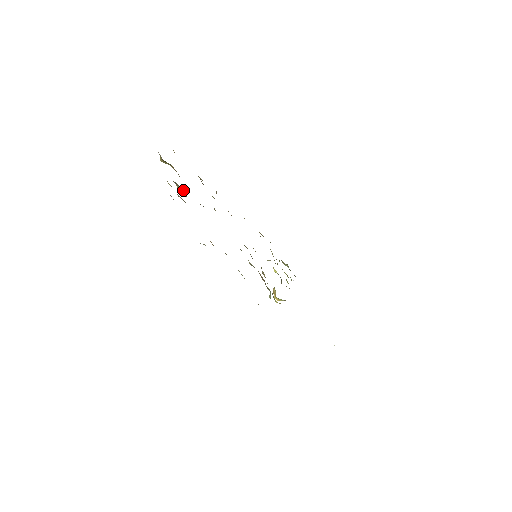
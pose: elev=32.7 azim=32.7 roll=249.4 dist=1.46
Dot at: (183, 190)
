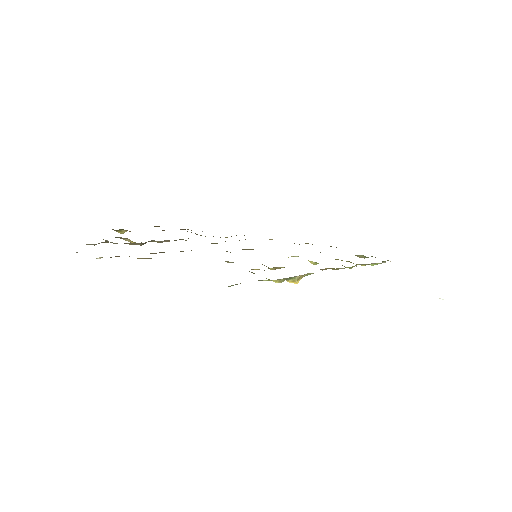
Dot at: (129, 239)
